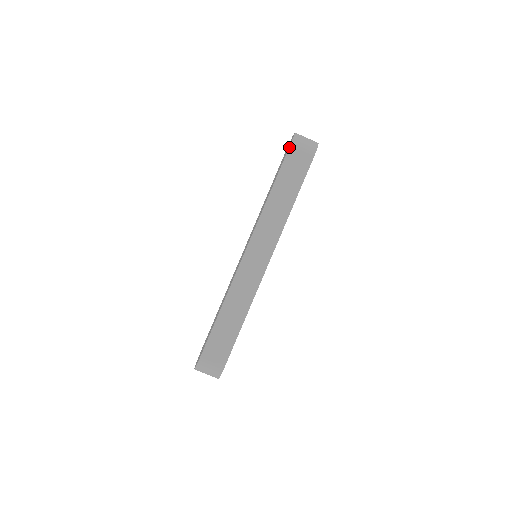
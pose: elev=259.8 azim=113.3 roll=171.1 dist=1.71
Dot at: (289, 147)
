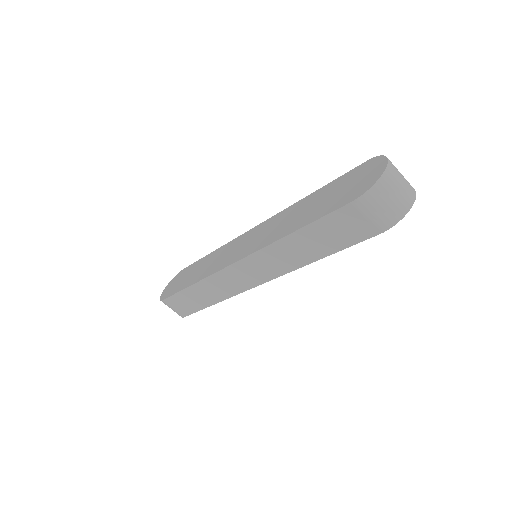
Dot at: (350, 202)
